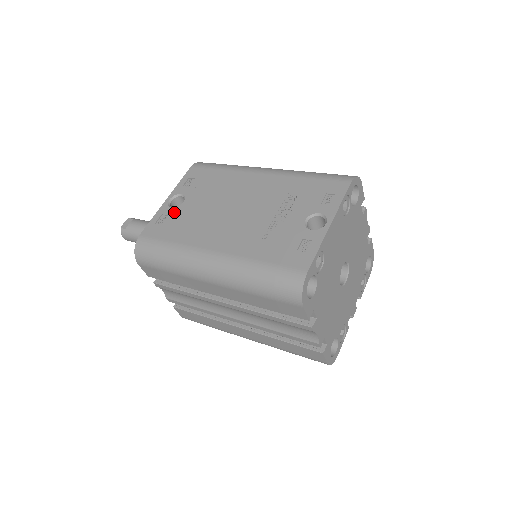
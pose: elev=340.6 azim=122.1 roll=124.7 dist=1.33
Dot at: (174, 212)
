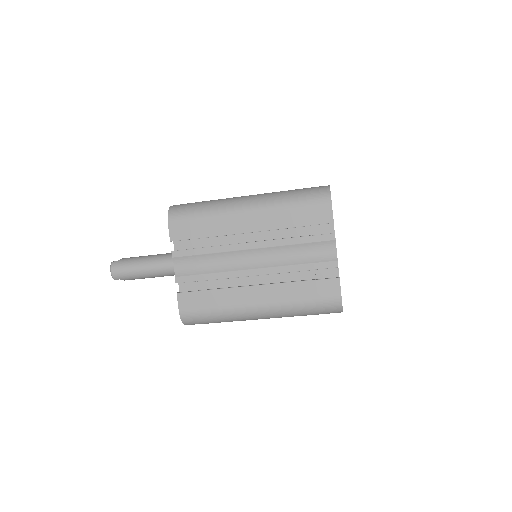
Dot at: occluded
